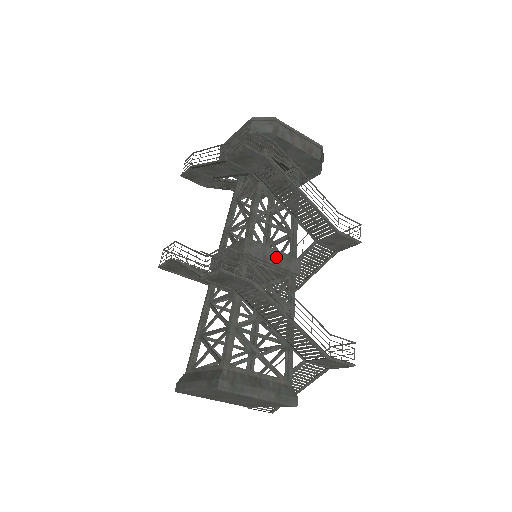
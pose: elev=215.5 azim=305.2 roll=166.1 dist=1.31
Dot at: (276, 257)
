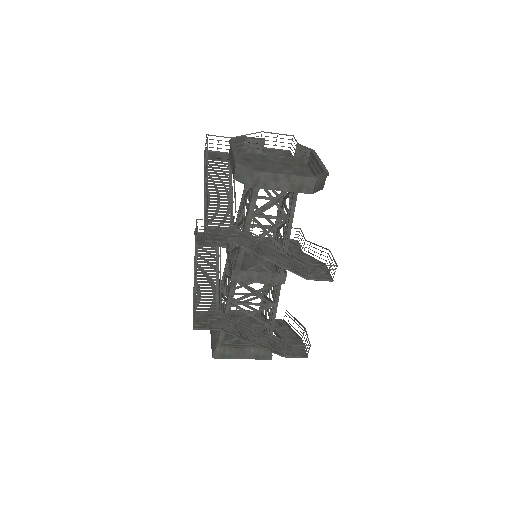
Dot at: (261, 277)
